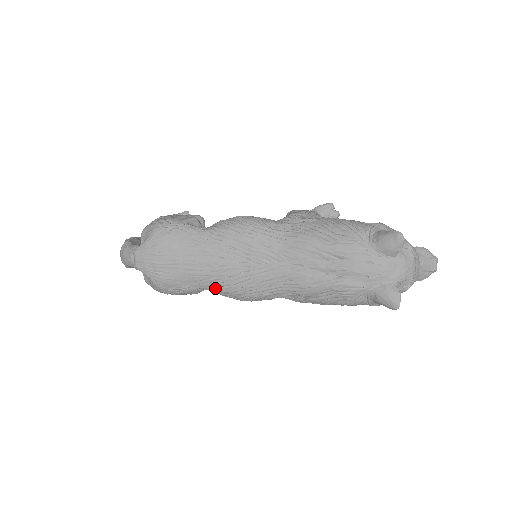
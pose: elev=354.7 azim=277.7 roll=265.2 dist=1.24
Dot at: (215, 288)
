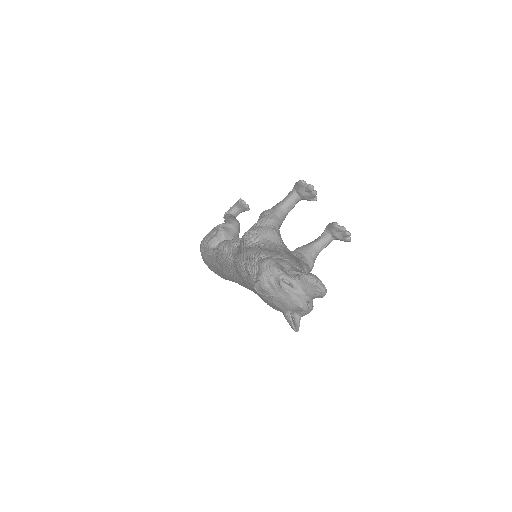
Dot at: occluded
